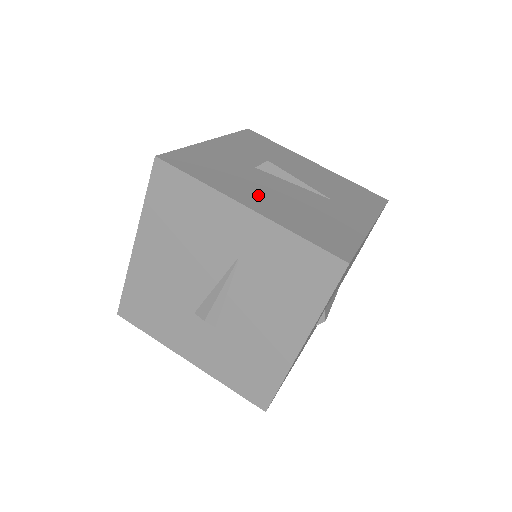
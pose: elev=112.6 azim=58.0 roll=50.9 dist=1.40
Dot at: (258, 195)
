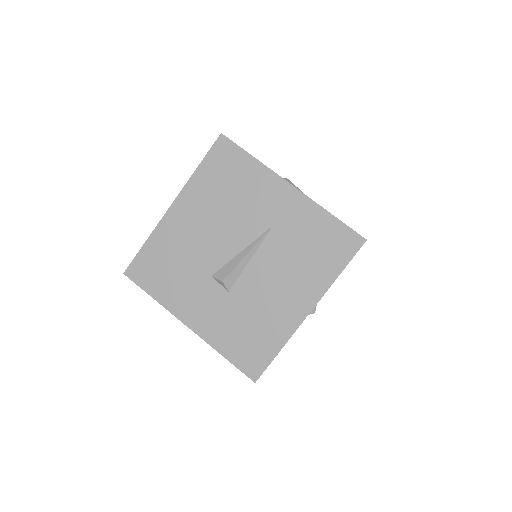
Dot at: occluded
